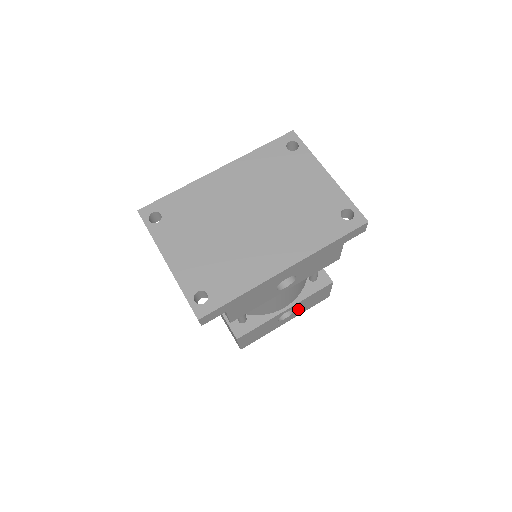
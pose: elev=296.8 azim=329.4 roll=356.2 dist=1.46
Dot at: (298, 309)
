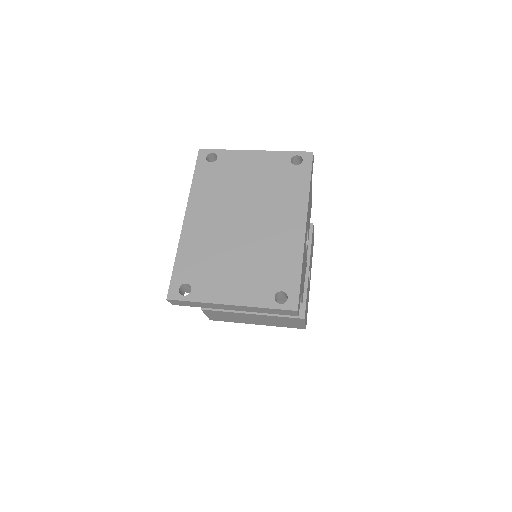
Dot at: occluded
